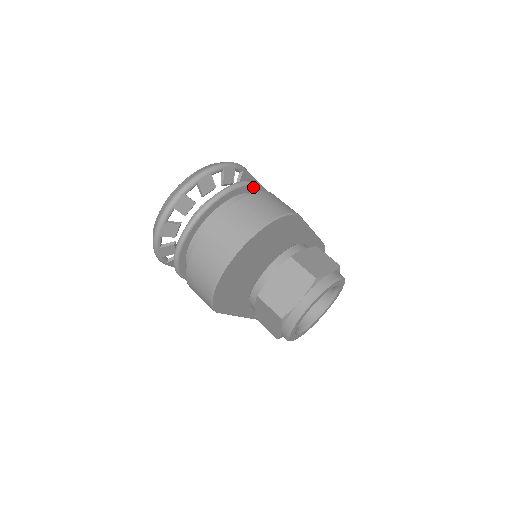
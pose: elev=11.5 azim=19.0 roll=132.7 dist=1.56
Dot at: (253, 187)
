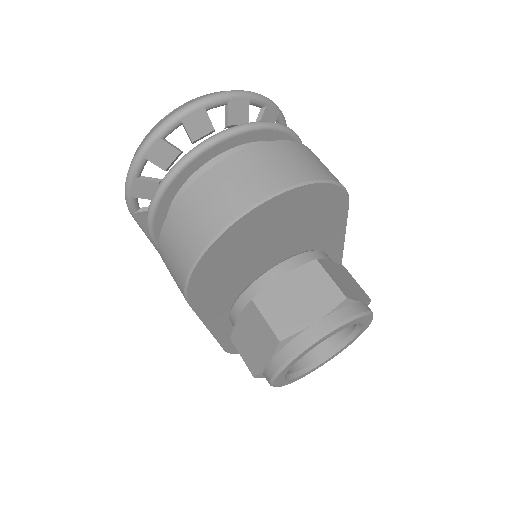
Dot at: occluded
